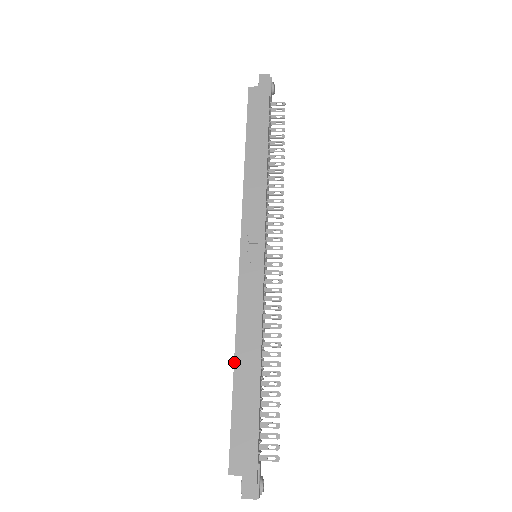
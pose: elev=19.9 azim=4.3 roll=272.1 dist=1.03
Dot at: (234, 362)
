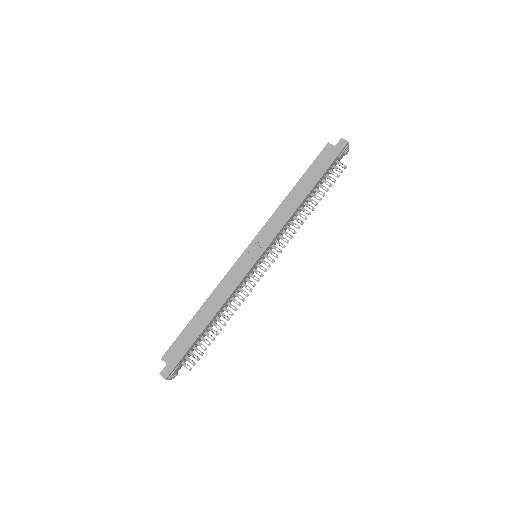
Dot at: (201, 307)
